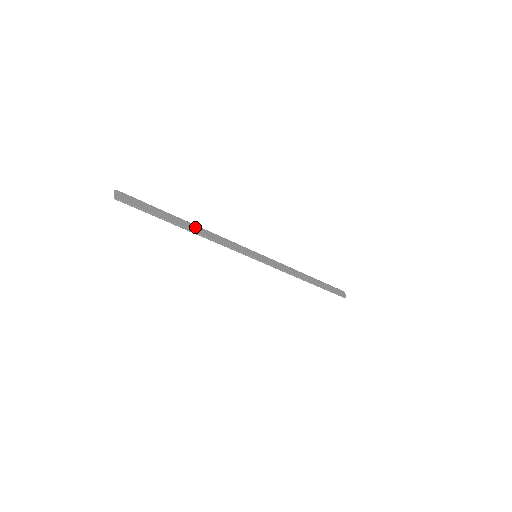
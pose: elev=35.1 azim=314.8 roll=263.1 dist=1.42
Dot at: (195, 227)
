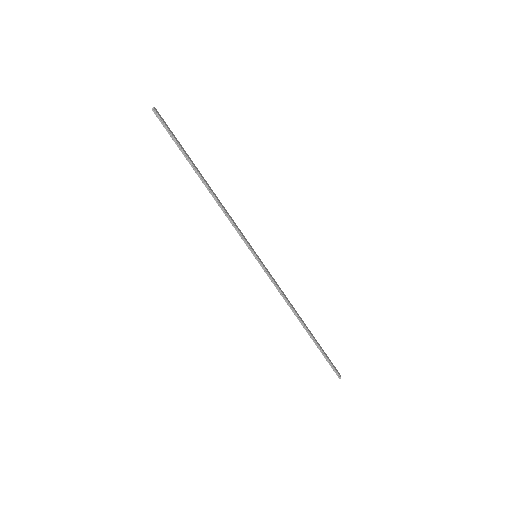
Dot at: (208, 185)
